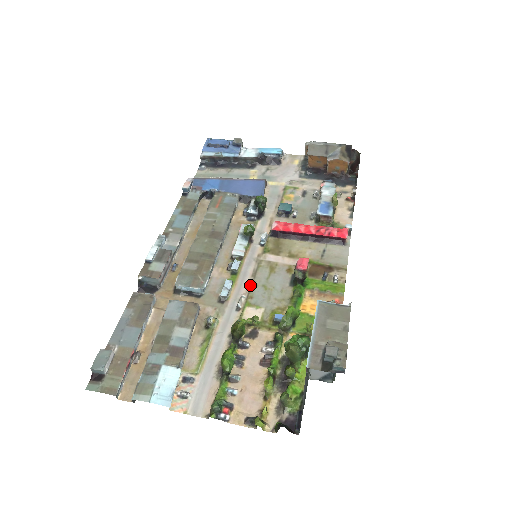
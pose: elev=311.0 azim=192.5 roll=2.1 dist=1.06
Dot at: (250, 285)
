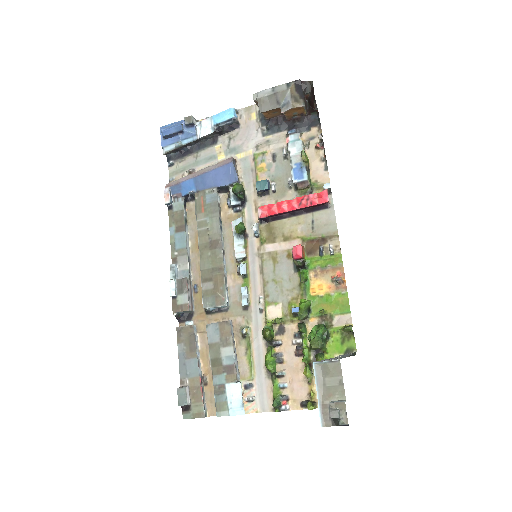
Dot at: (262, 284)
